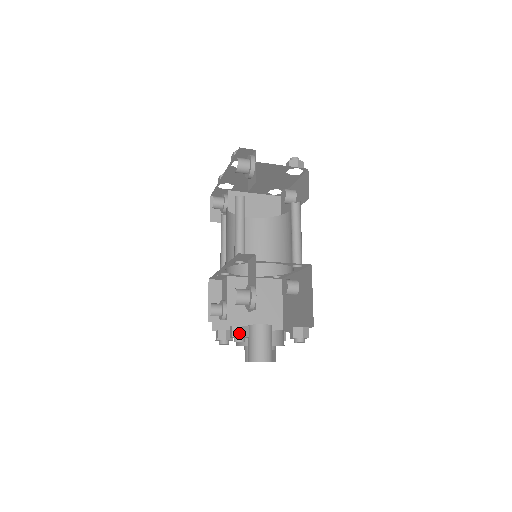
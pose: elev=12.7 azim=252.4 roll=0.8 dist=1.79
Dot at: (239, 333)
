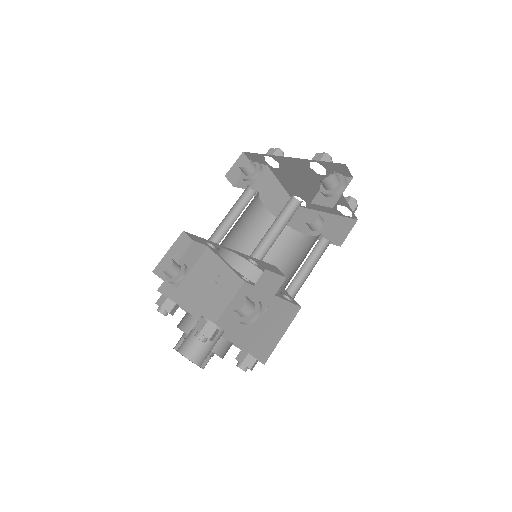
Dot at: (209, 333)
